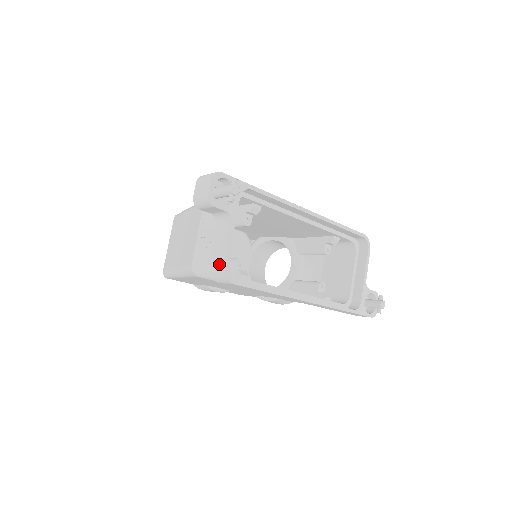
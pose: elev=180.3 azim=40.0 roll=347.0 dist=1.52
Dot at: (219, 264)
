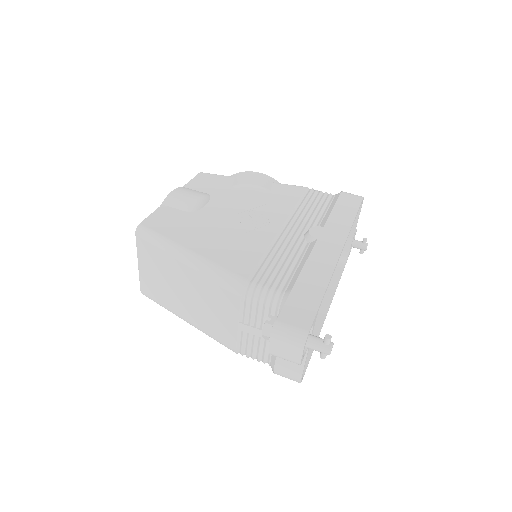
Dot at: (293, 377)
